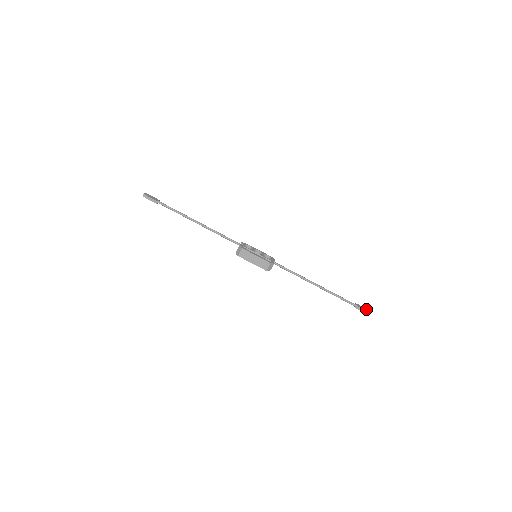
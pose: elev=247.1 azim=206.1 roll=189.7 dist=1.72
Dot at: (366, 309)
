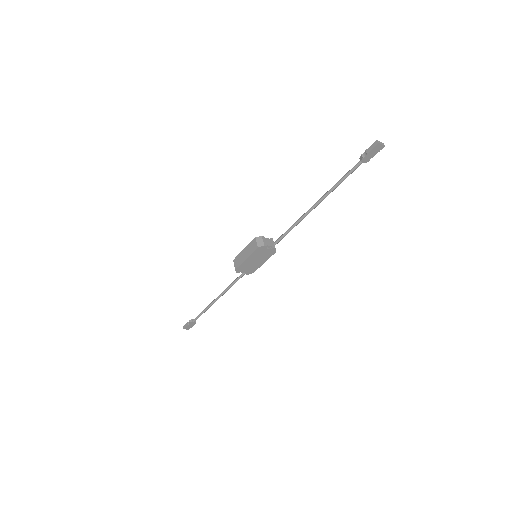
Dot at: (377, 147)
